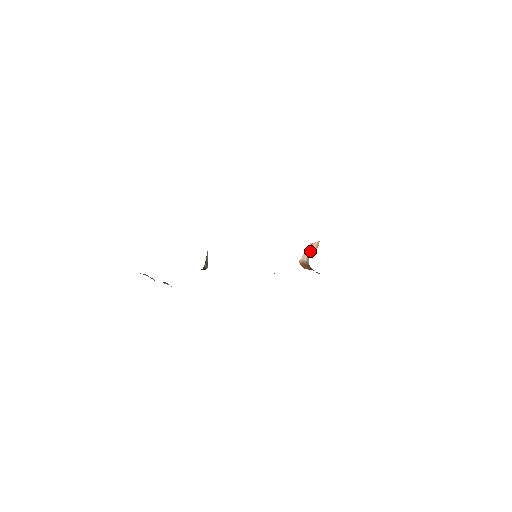
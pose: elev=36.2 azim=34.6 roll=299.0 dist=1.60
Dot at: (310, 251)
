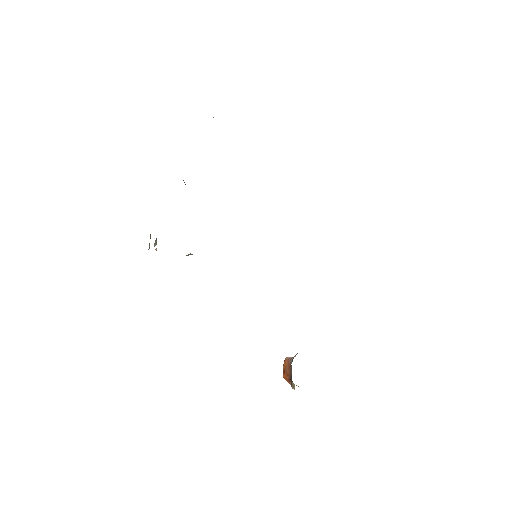
Dot at: occluded
